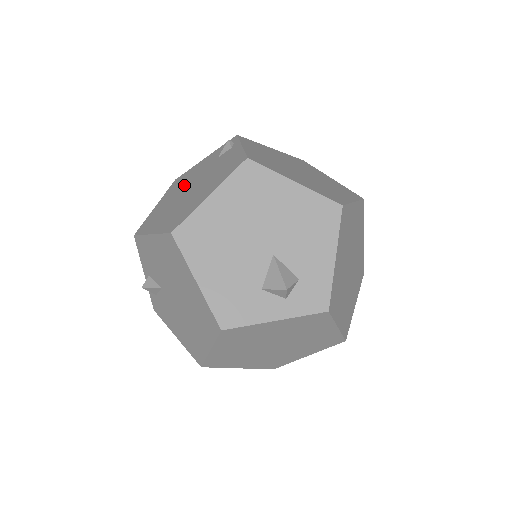
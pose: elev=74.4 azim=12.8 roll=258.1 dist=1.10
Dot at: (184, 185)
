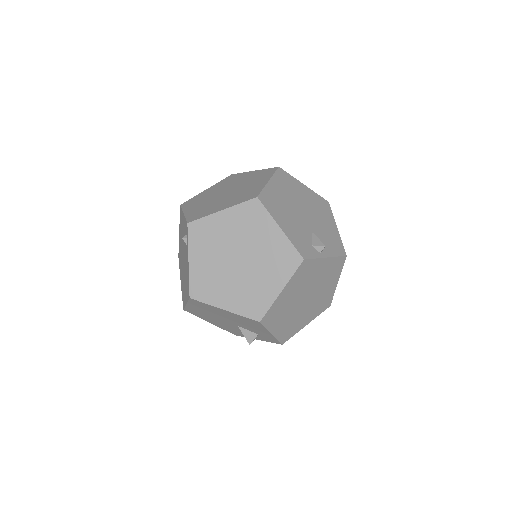
Dot at: (182, 241)
